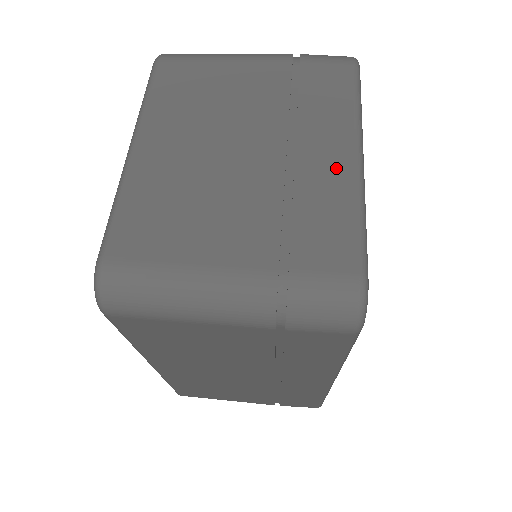
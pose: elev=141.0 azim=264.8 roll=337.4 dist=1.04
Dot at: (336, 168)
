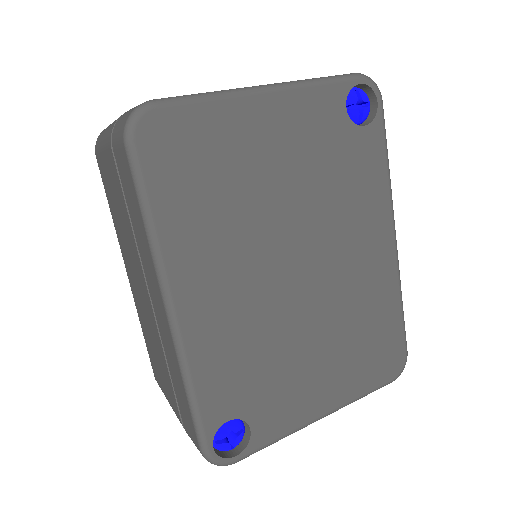
Dot at: occluded
